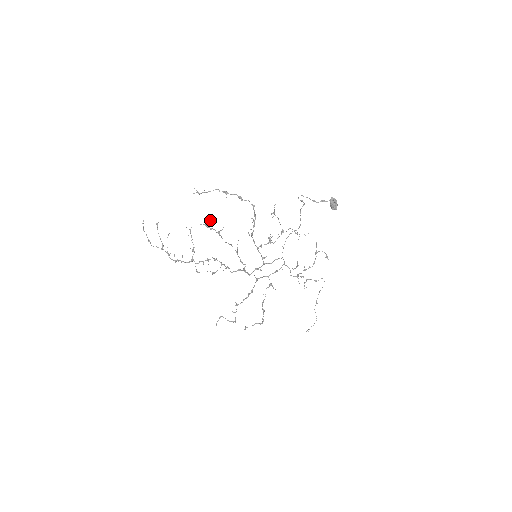
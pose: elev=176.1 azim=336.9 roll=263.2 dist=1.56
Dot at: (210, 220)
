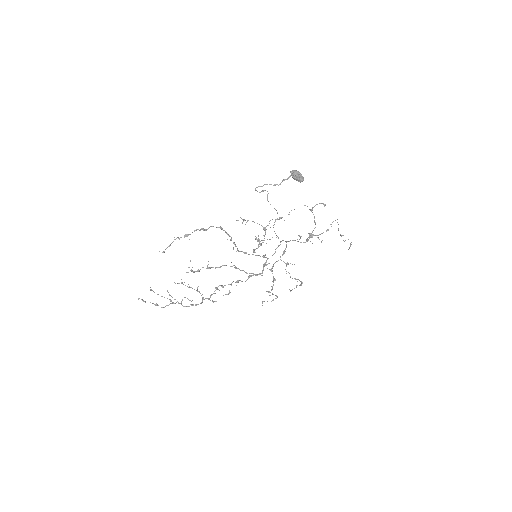
Dot at: occluded
